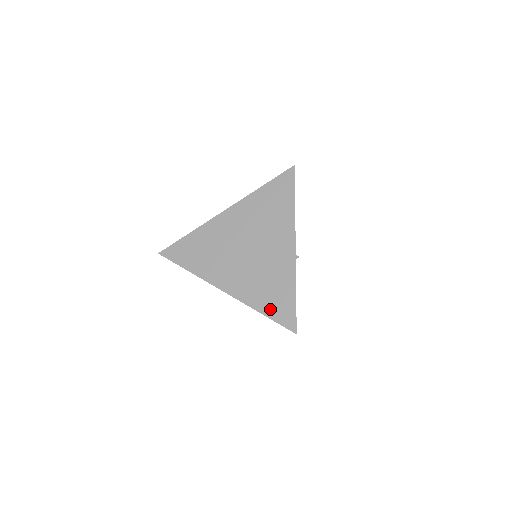
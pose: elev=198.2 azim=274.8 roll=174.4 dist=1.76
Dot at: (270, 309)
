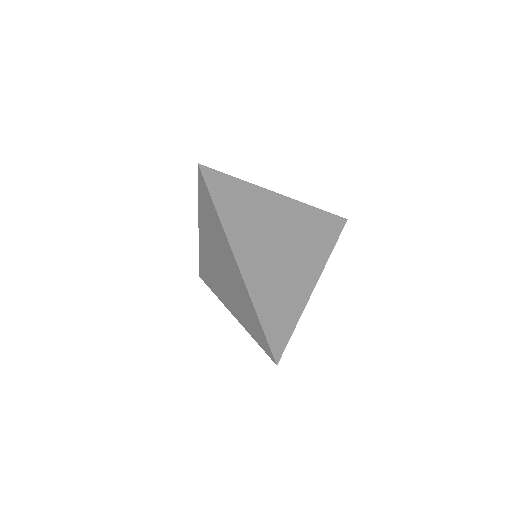
Dot at: (269, 321)
